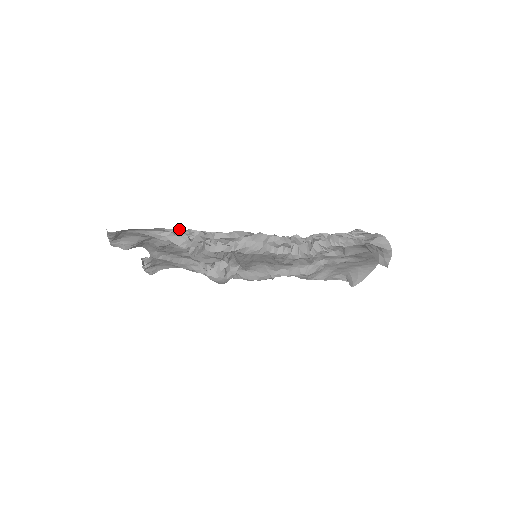
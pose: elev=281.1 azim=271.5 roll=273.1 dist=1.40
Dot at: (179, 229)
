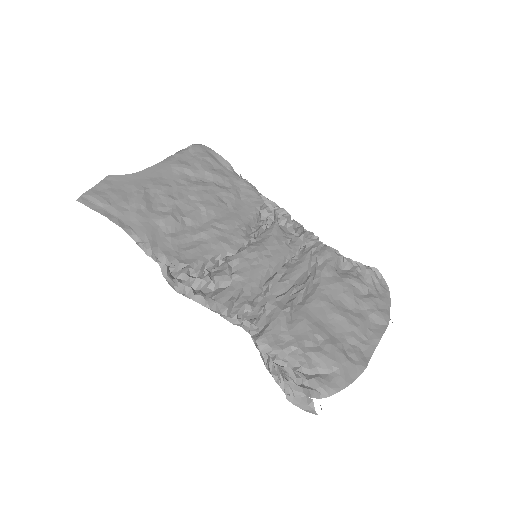
Dot at: (141, 242)
